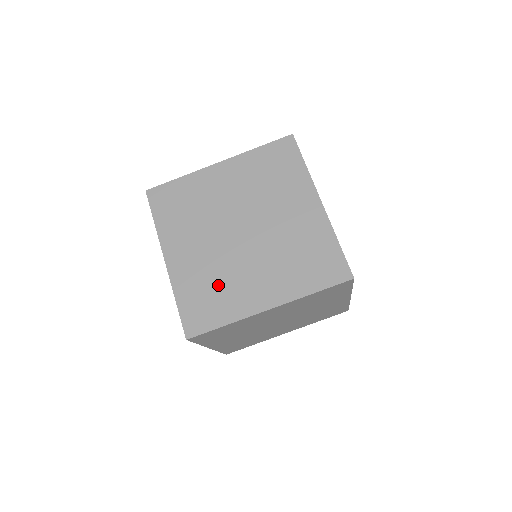
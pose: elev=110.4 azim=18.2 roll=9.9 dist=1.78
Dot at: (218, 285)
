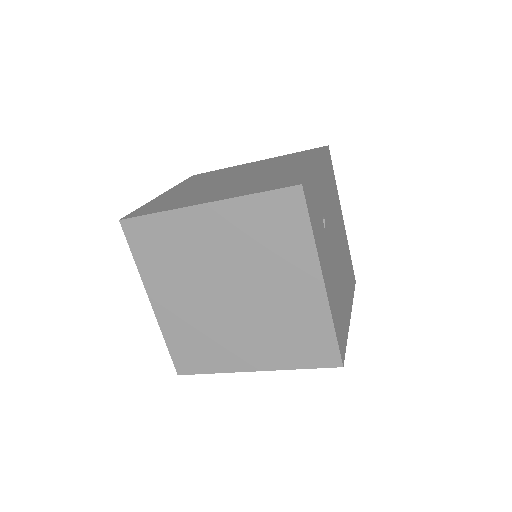
Dot at: (206, 339)
